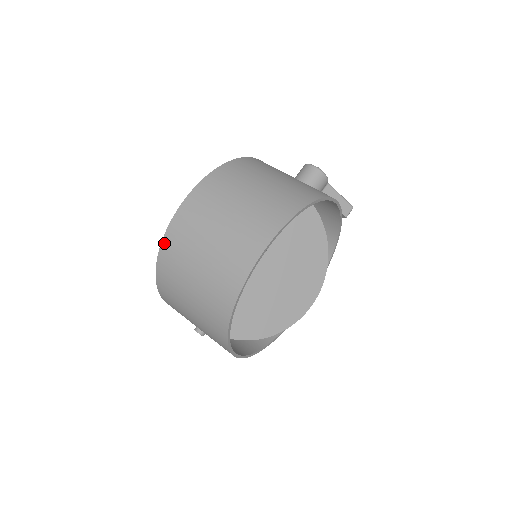
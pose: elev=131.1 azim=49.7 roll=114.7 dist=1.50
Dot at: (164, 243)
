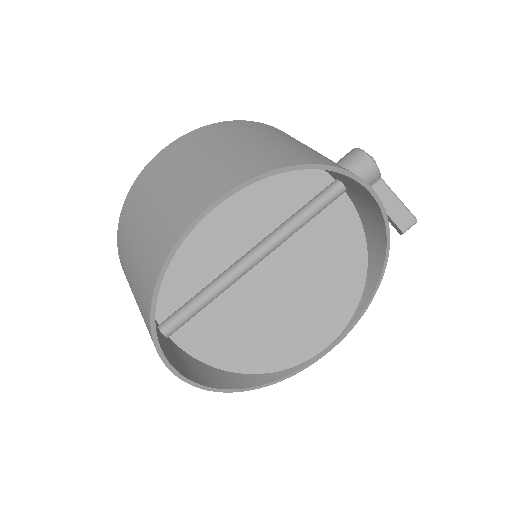
Dot at: (126, 202)
